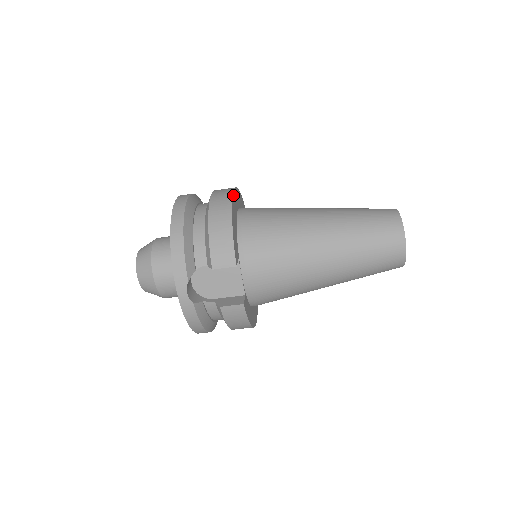
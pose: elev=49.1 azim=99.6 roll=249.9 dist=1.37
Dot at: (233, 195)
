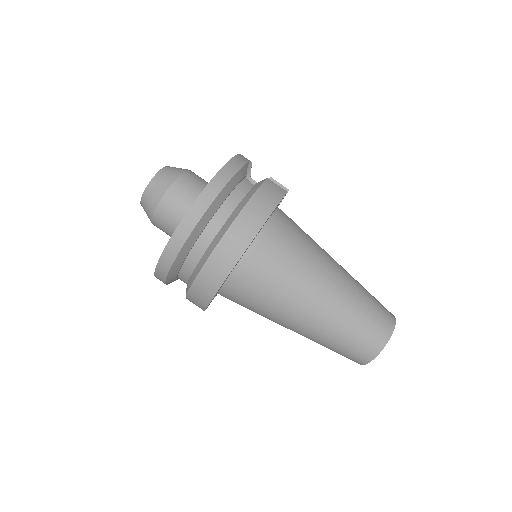
Dot at: occluded
